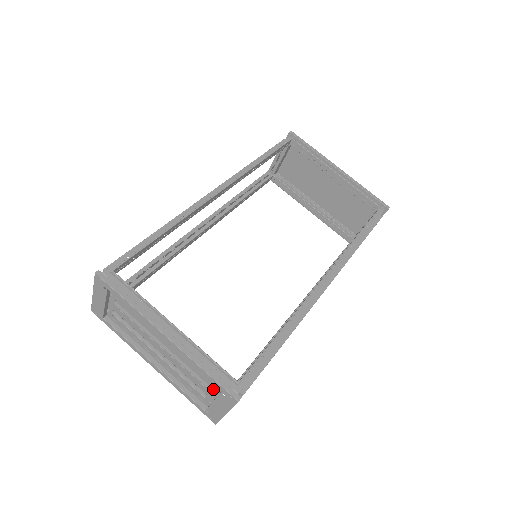
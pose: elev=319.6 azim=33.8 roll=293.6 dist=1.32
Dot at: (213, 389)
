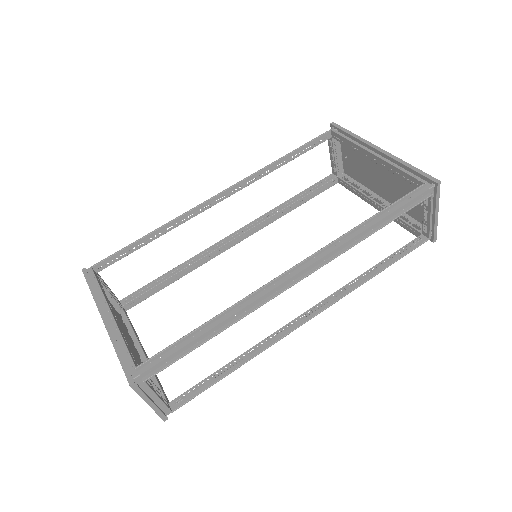
Dot at: occluded
